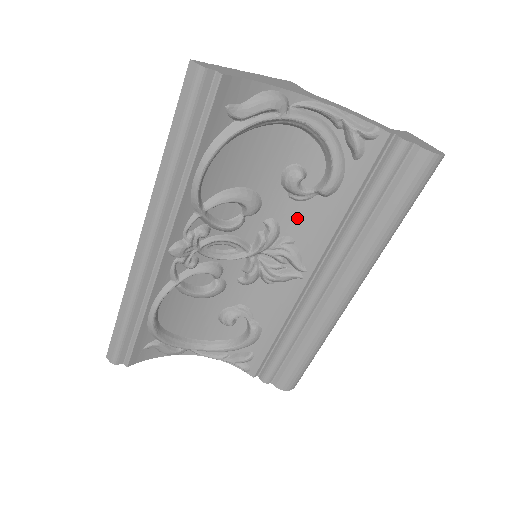
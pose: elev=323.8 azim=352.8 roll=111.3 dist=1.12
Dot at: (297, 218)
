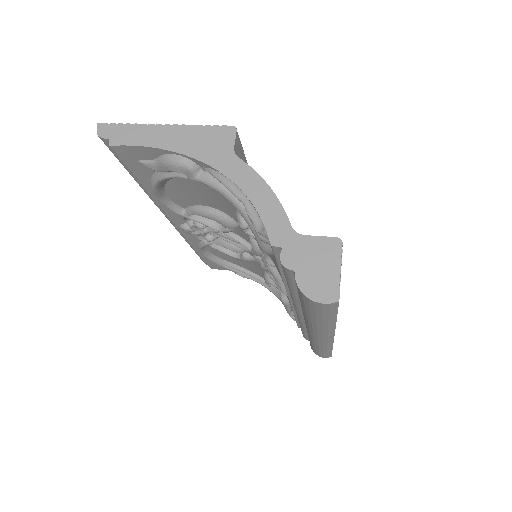
Dot at: occluded
